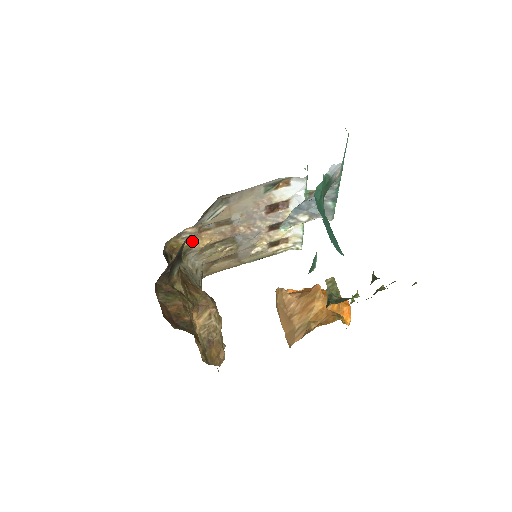
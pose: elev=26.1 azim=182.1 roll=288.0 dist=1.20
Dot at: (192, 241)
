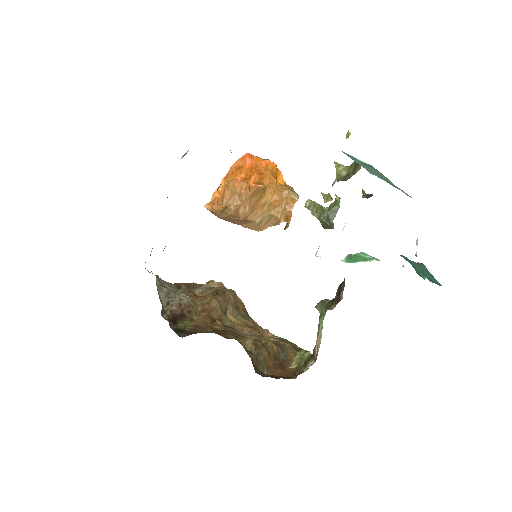
Dot at: occluded
